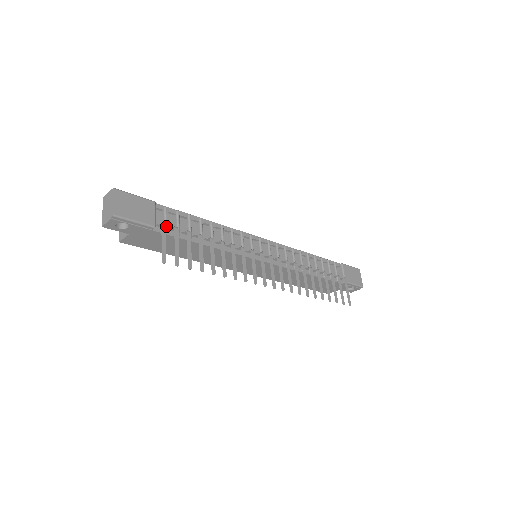
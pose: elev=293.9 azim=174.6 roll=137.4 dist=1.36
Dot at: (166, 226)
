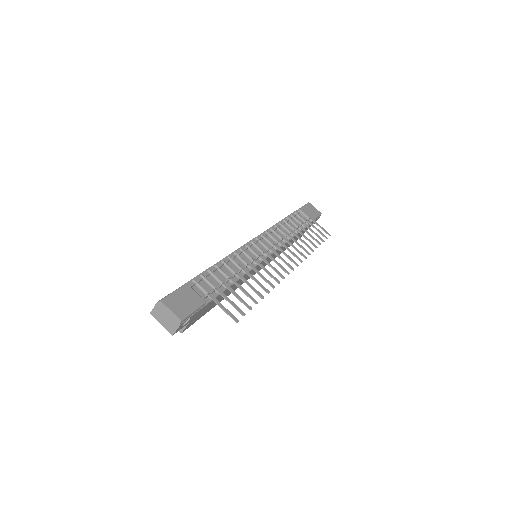
Dot at: occluded
